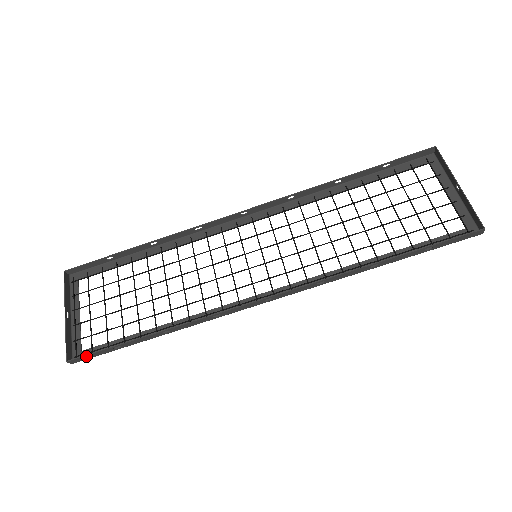
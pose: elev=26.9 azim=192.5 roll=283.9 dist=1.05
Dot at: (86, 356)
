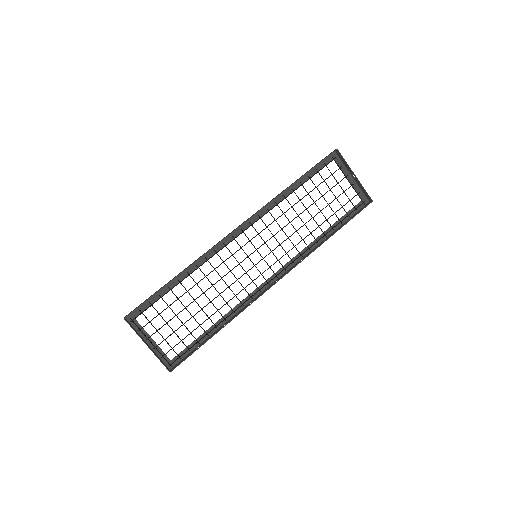
Dot at: occluded
